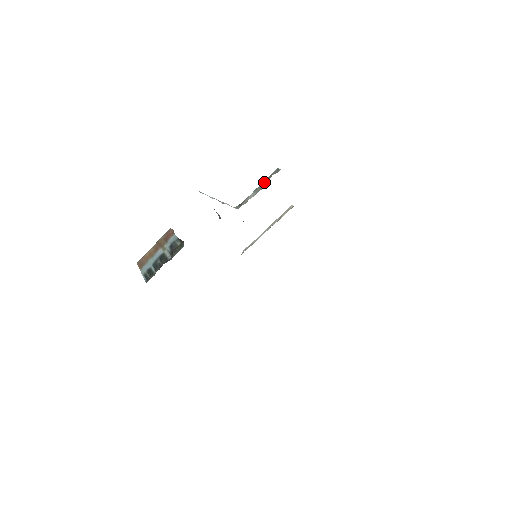
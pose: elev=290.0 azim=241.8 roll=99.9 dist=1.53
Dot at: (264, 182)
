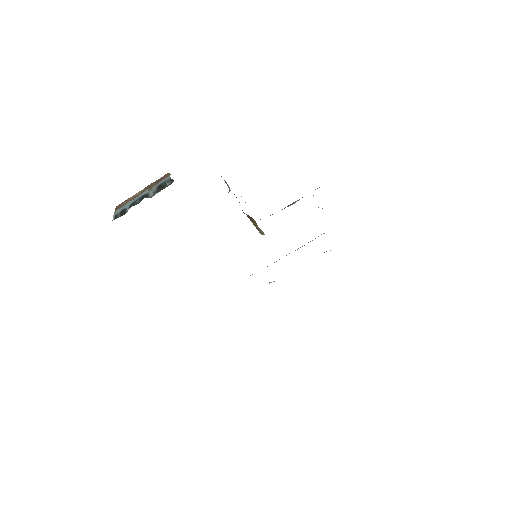
Dot at: (299, 199)
